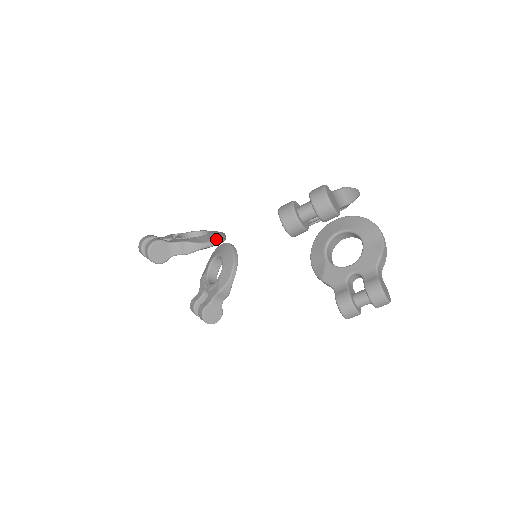
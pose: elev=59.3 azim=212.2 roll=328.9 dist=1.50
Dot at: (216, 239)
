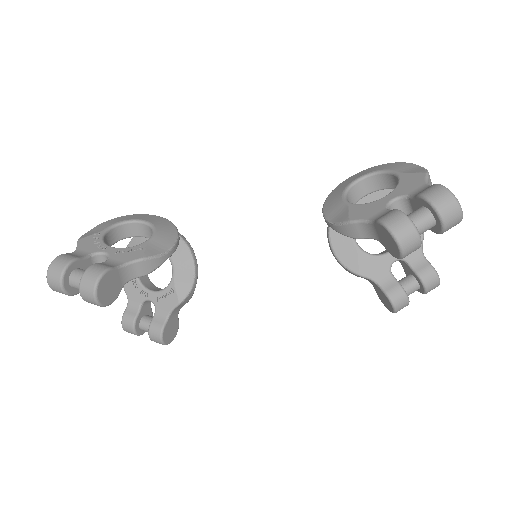
Dot at: (176, 238)
